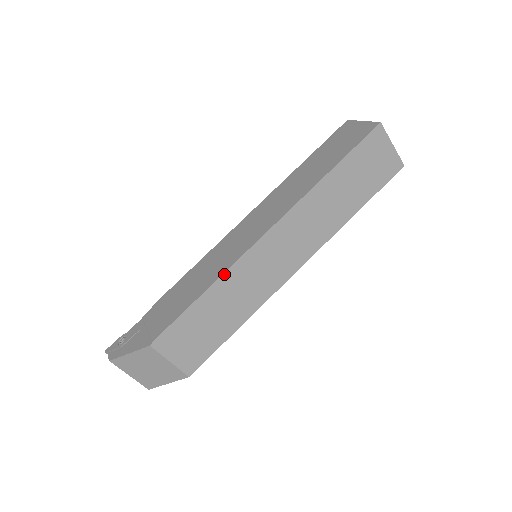
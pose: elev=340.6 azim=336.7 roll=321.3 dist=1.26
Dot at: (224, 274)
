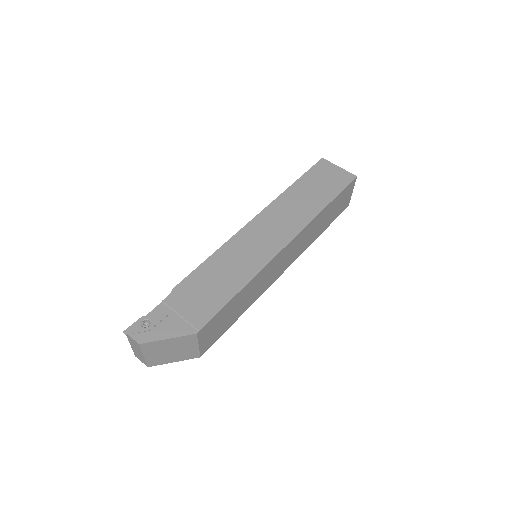
Dot at: (256, 275)
